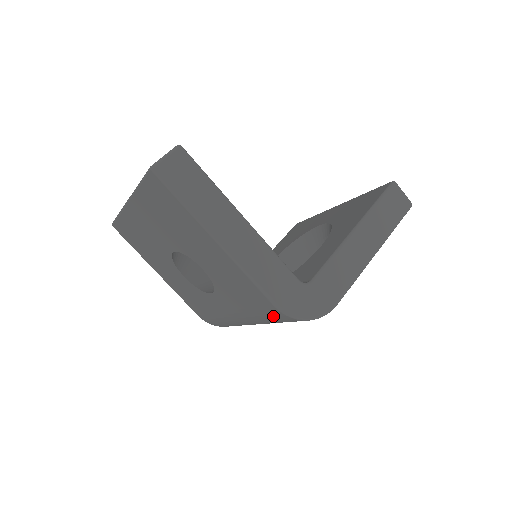
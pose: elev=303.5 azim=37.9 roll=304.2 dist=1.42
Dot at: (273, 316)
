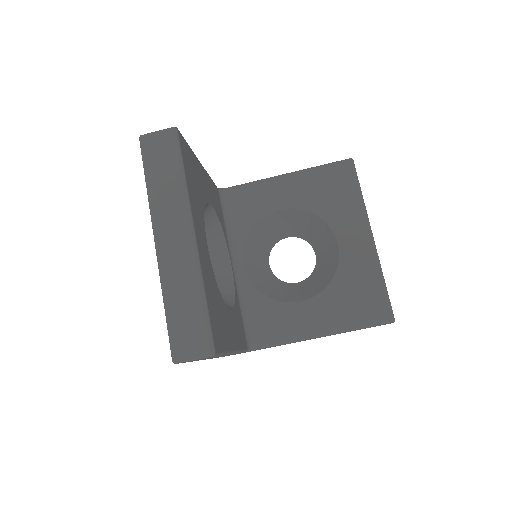
Dot at: occluded
